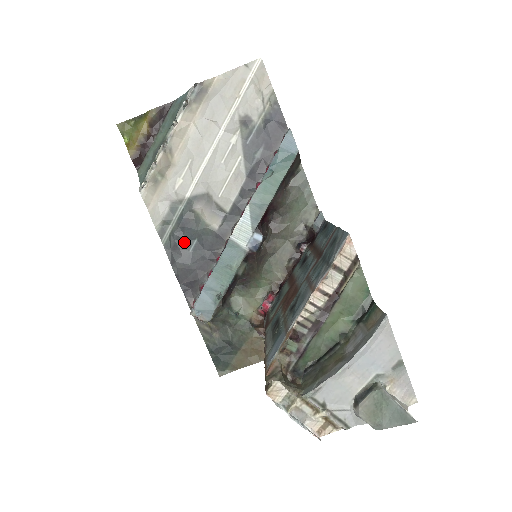
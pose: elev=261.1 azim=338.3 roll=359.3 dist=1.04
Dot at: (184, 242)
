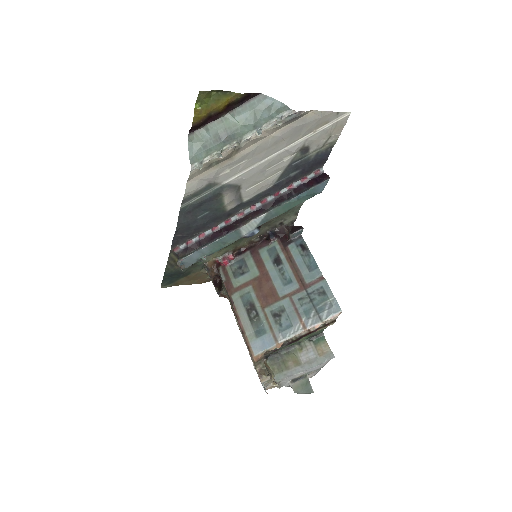
Dot at: (198, 211)
